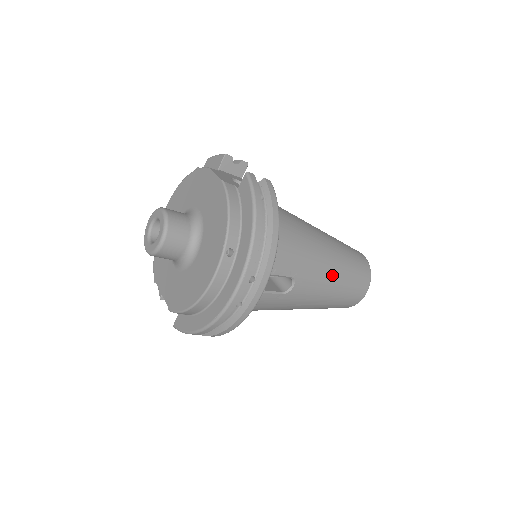
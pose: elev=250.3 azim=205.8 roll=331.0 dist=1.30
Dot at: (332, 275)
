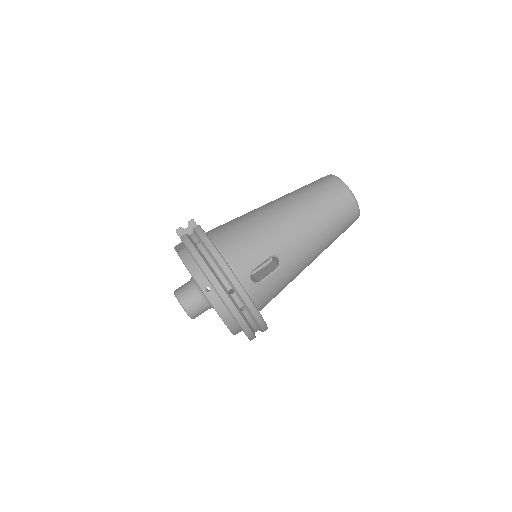
Dot at: (304, 222)
